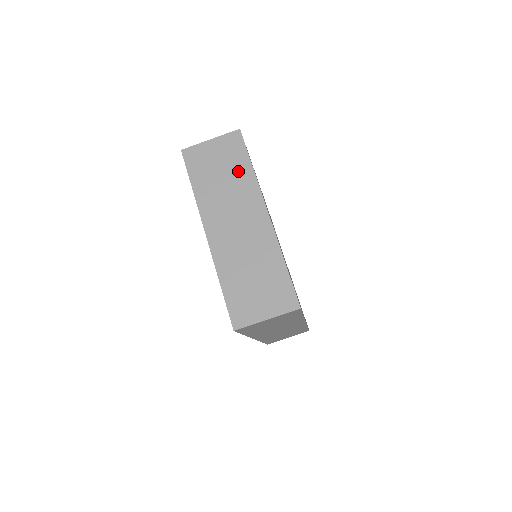
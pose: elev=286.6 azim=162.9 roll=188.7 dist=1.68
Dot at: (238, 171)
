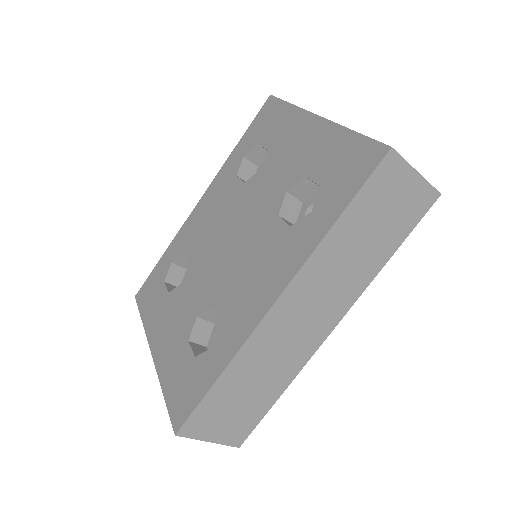
Dot at: occluded
